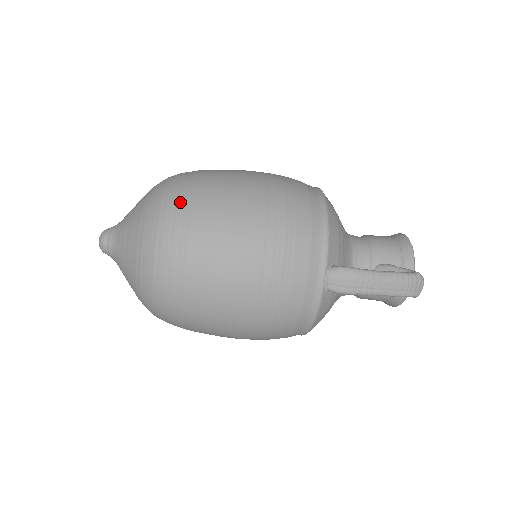
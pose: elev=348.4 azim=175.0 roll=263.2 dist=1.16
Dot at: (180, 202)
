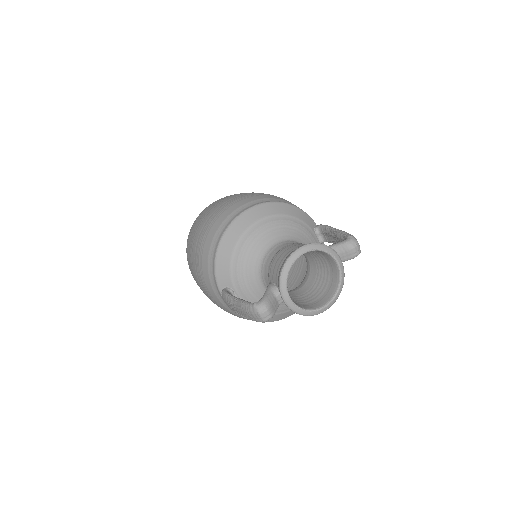
Dot at: (187, 239)
